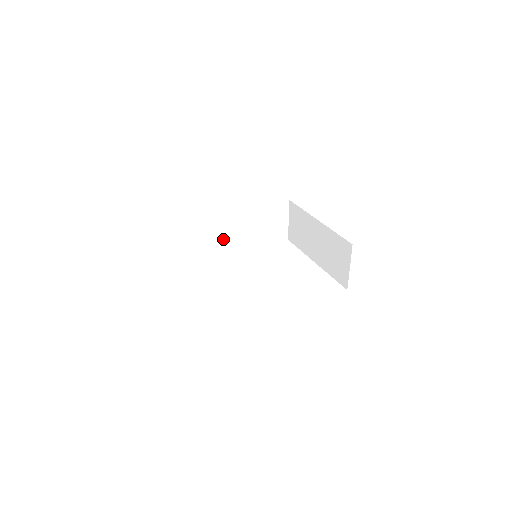
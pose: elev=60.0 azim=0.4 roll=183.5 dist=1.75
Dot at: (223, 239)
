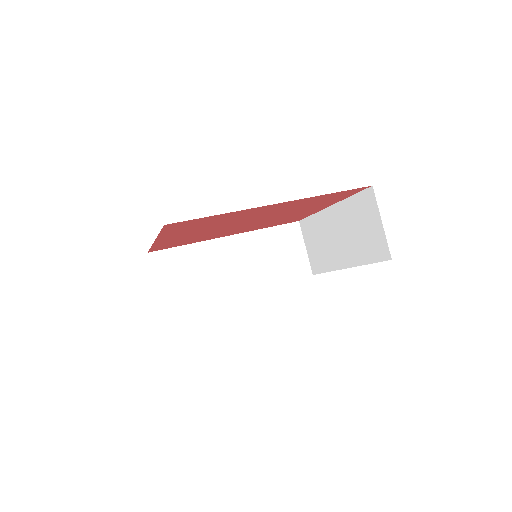
Dot at: (223, 275)
